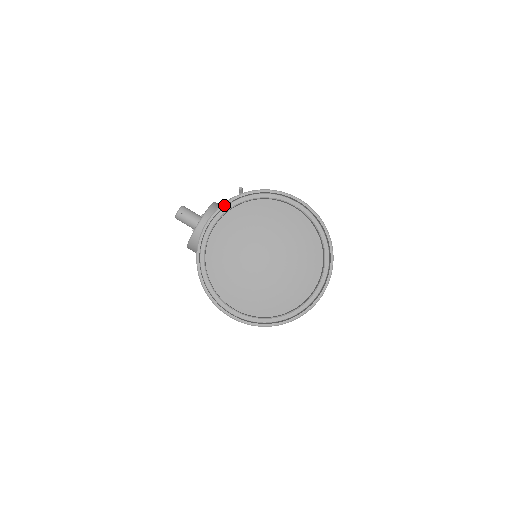
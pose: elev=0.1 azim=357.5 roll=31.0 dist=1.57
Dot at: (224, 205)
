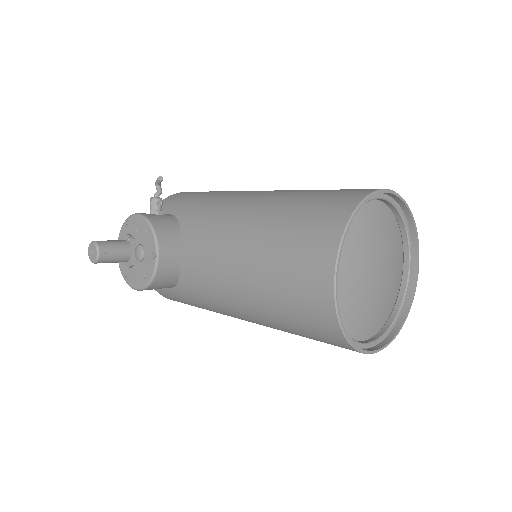
Dot at: (342, 245)
